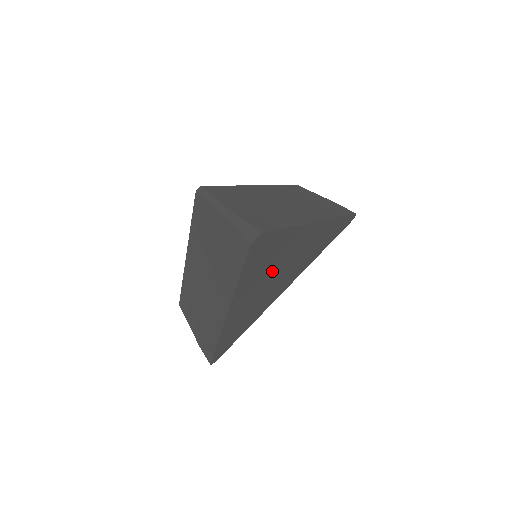
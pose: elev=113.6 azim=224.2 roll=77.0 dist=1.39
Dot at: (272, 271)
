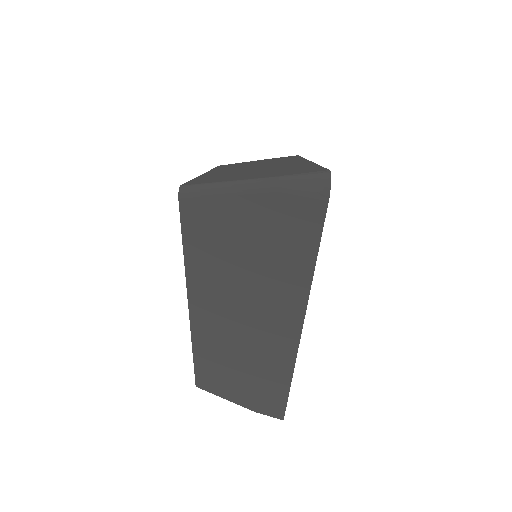
Dot at: occluded
